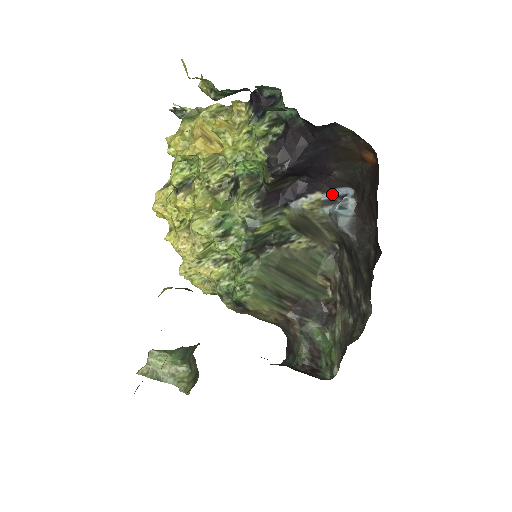
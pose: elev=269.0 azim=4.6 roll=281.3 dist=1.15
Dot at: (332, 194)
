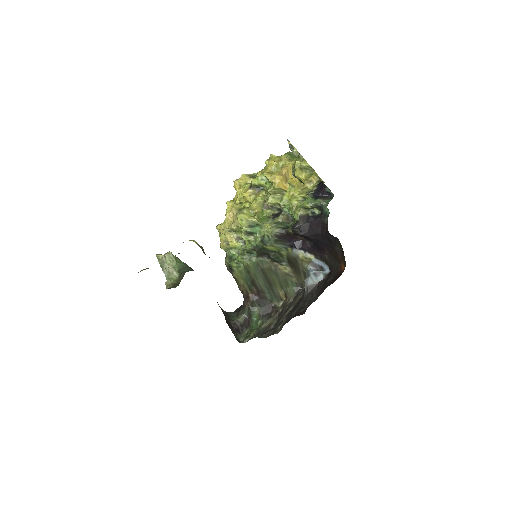
Dot at: (320, 262)
